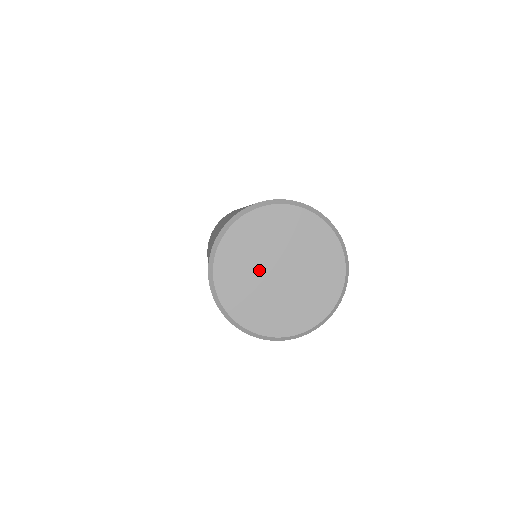
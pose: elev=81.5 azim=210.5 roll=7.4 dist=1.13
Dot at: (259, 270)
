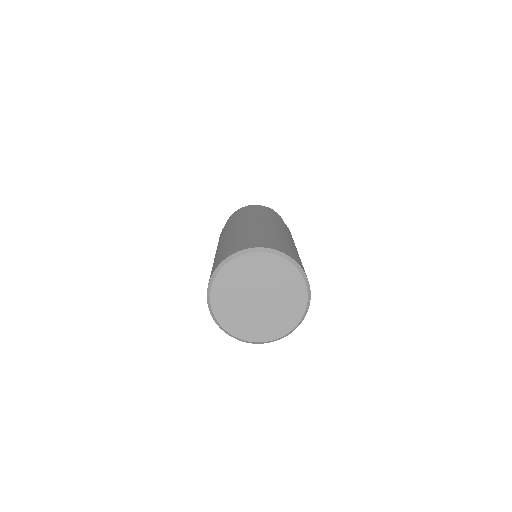
Dot at: (247, 308)
